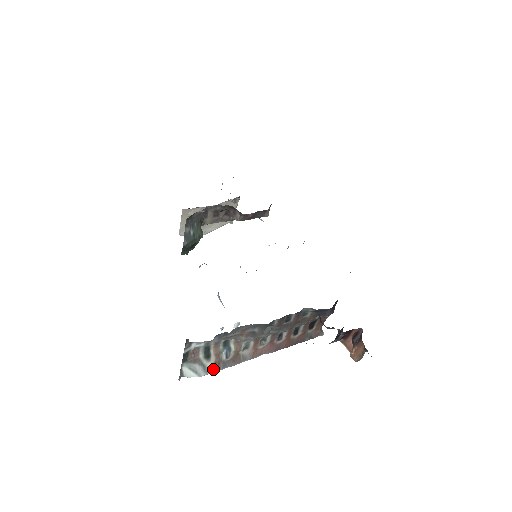
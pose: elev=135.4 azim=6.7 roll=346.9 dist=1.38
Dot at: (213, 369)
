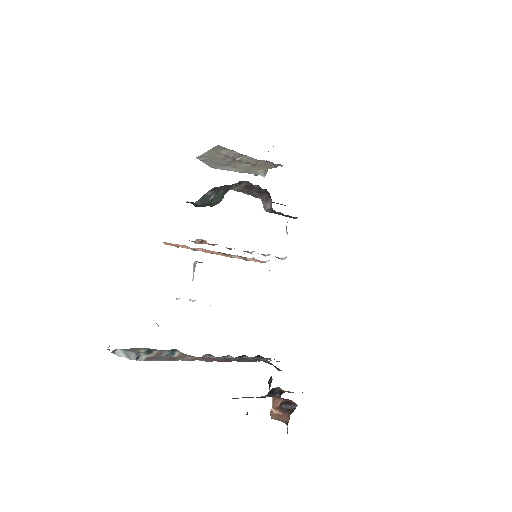
Dot at: (146, 359)
